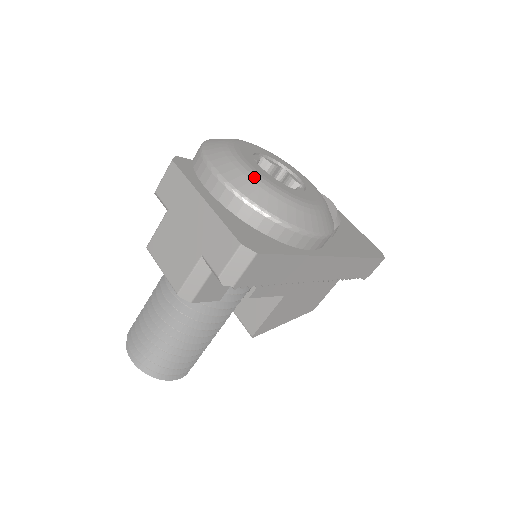
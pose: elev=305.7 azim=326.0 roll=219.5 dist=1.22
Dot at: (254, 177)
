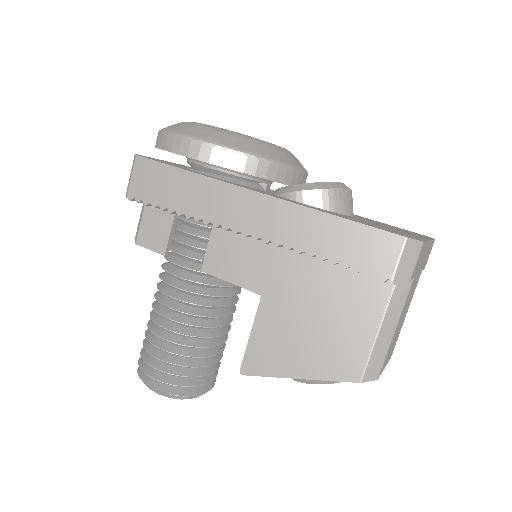
Dot at: occluded
